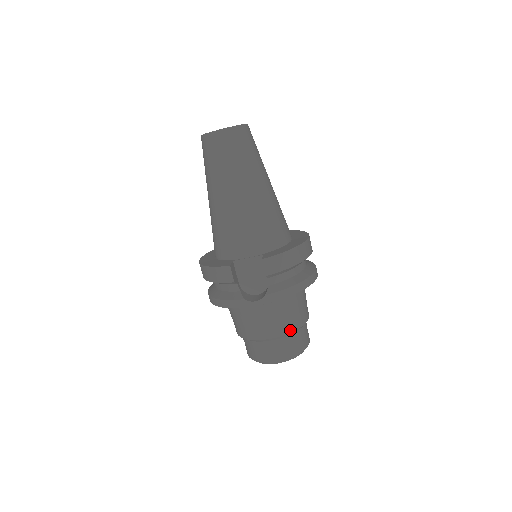
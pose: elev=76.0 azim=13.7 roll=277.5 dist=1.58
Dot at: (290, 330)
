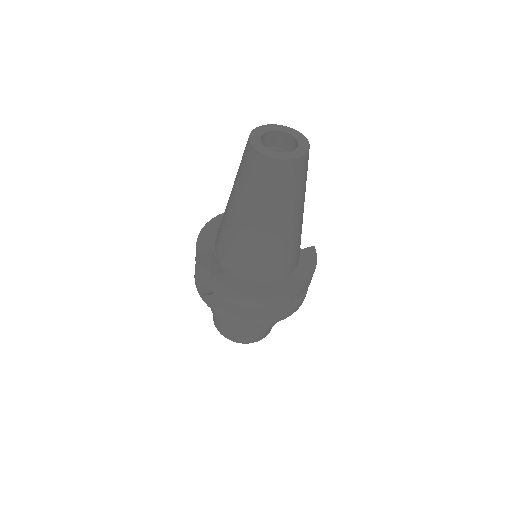
Dot at: (227, 326)
